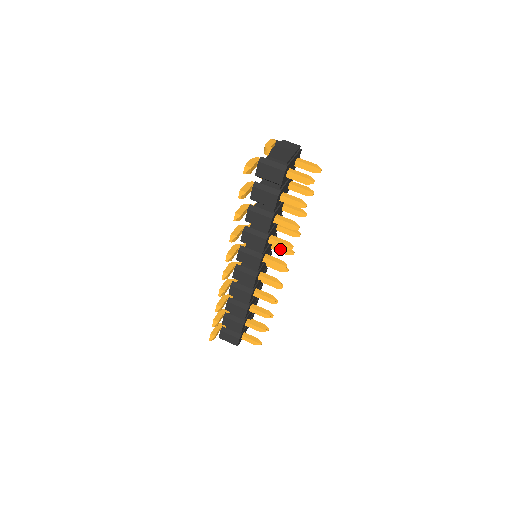
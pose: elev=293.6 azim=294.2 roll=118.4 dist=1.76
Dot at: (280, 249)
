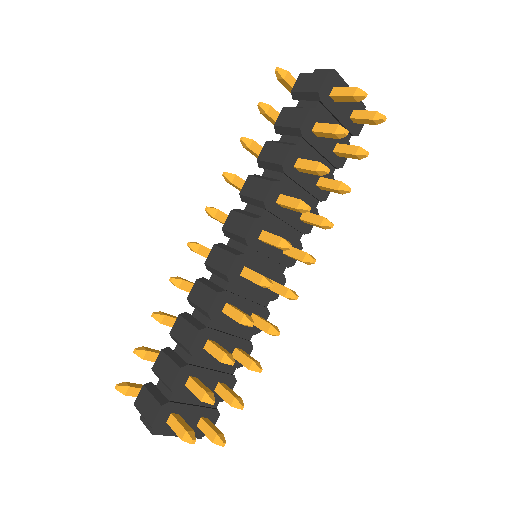
Dot at: (295, 252)
